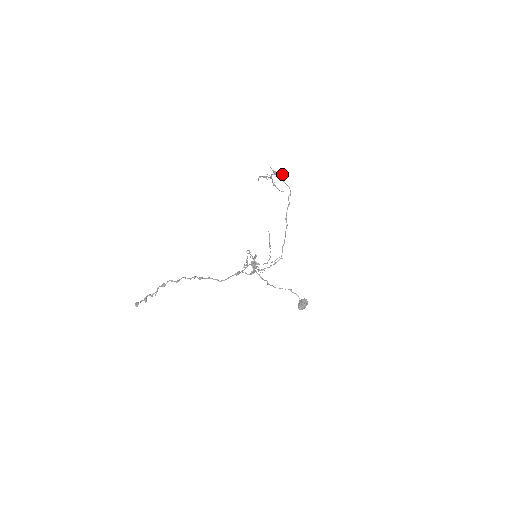
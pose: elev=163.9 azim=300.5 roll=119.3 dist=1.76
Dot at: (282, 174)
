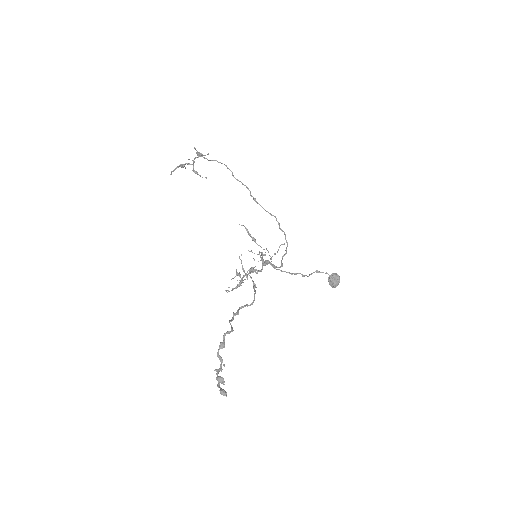
Dot at: occluded
